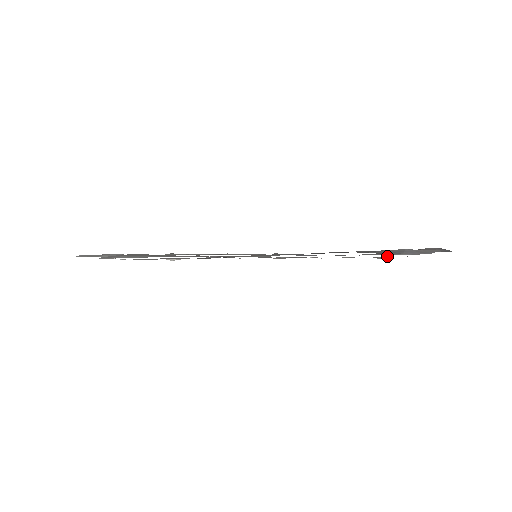
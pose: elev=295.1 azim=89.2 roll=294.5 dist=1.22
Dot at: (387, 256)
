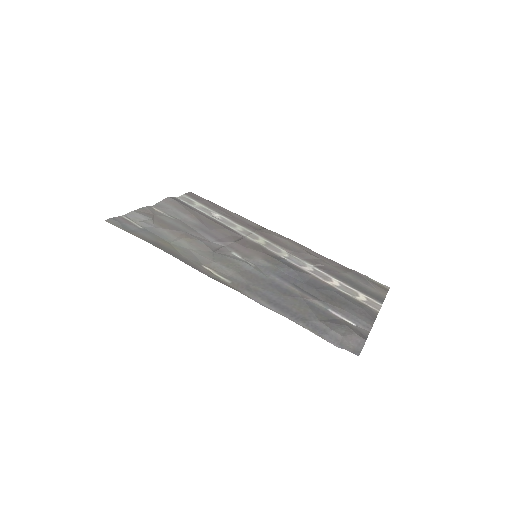
Dot at: (366, 300)
